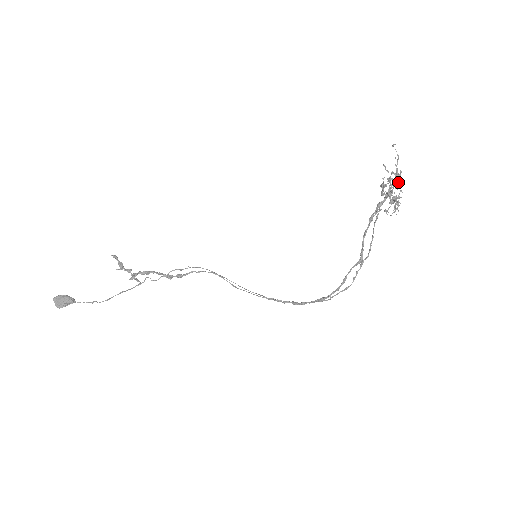
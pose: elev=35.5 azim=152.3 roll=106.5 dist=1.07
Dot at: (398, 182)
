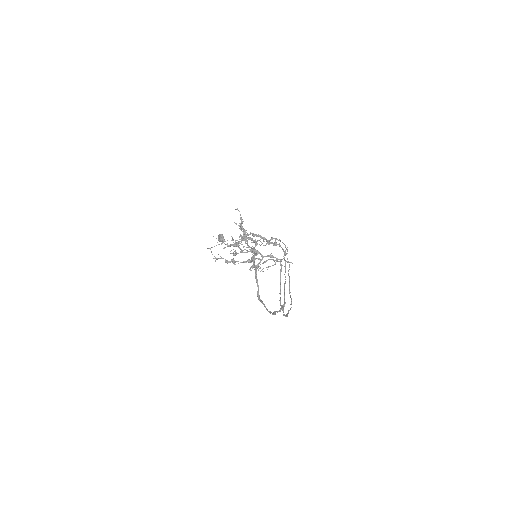
Dot at: occluded
